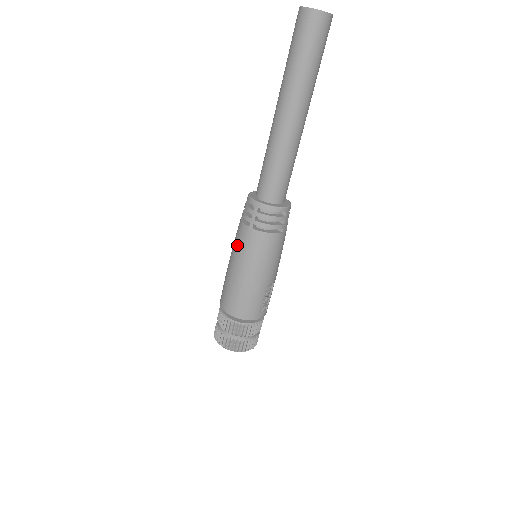
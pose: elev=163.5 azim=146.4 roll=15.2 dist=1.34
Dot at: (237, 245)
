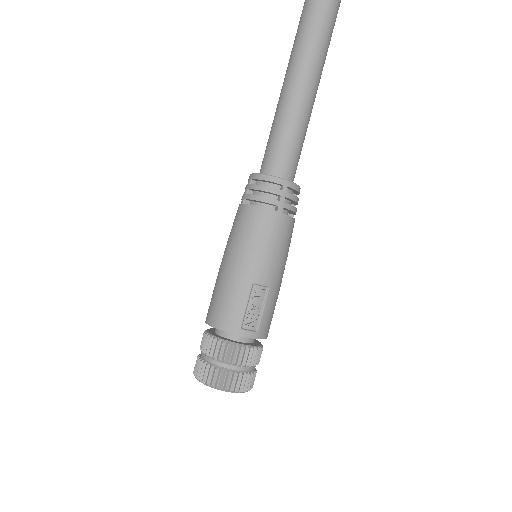
Dot at: (230, 232)
